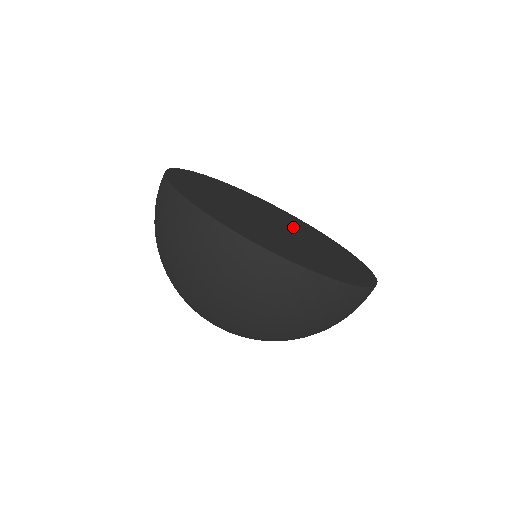
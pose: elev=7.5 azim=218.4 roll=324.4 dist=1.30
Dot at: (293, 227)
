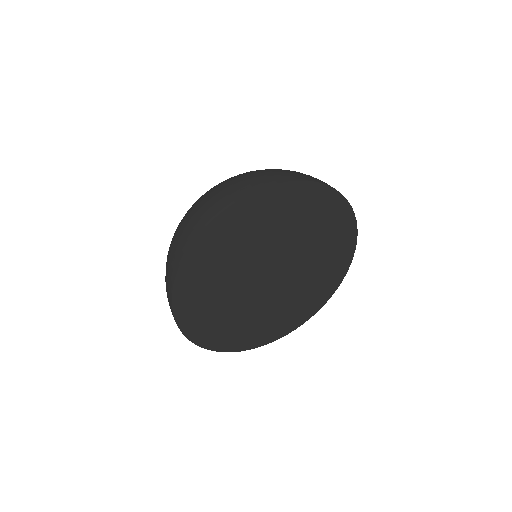
Dot at: (302, 262)
